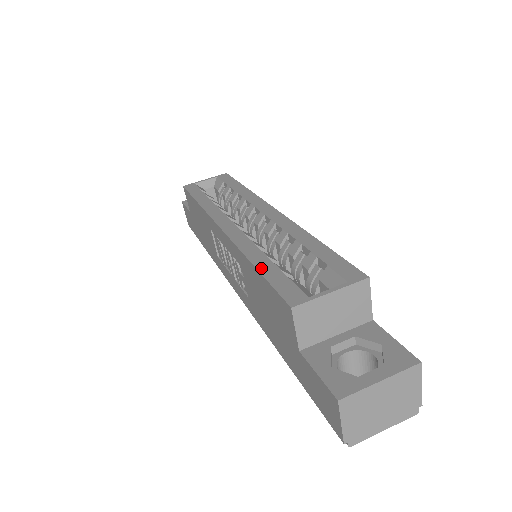
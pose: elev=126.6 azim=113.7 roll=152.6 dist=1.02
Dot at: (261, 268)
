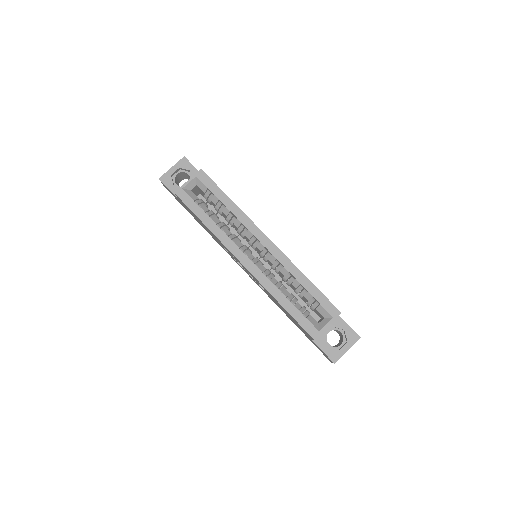
Dot at: (288, 309)
